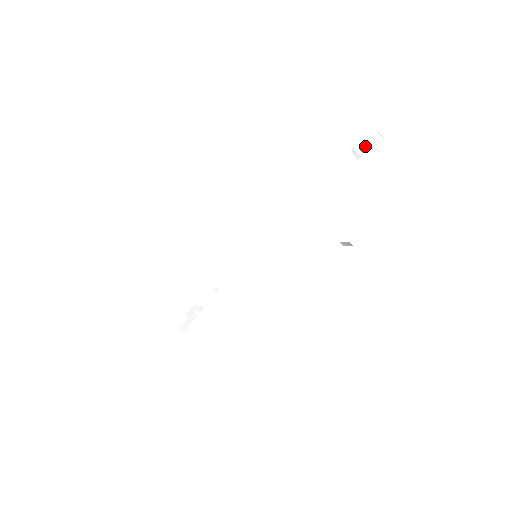
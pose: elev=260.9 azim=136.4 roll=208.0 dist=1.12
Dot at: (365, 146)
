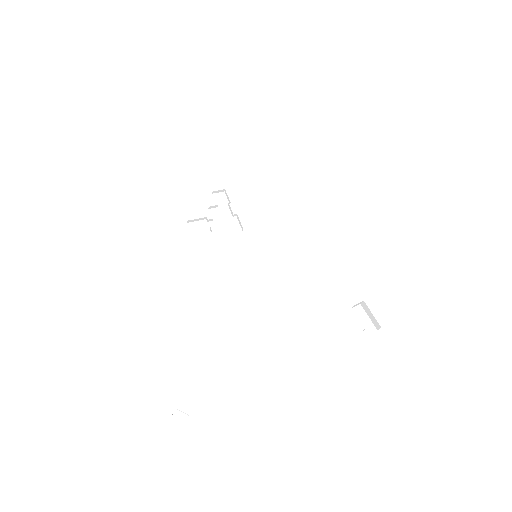
Dot at: (366, 309)
